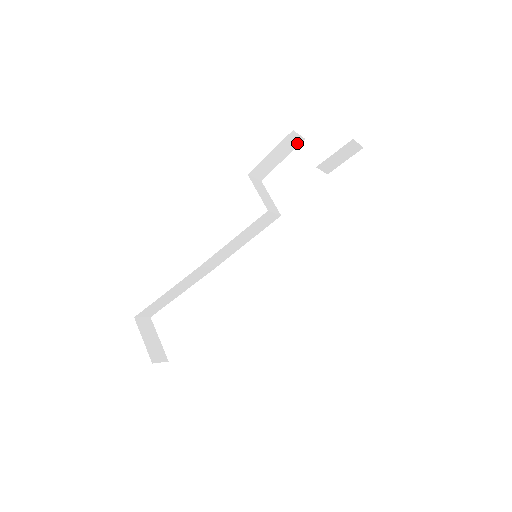
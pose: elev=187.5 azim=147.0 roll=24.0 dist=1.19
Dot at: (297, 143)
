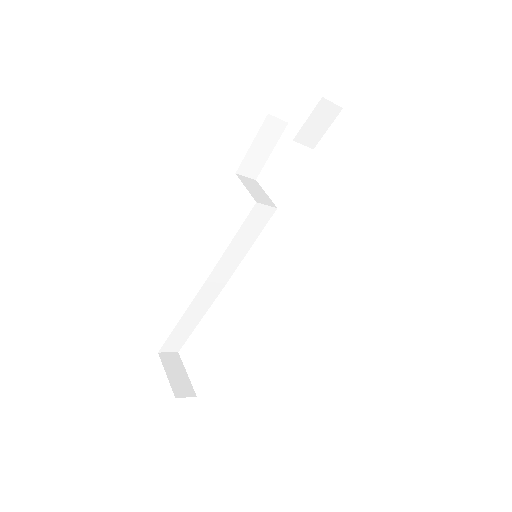
Dot at: (281, 129)
